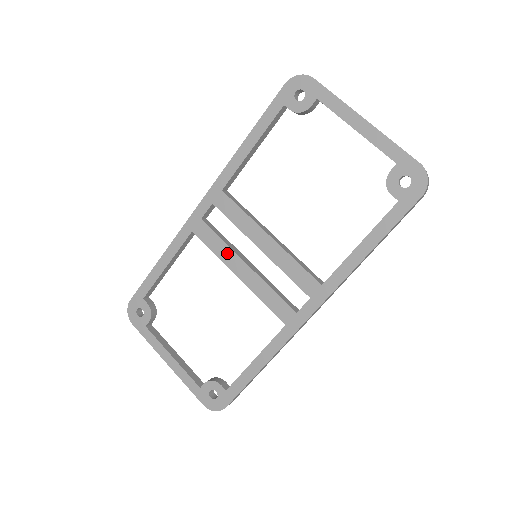
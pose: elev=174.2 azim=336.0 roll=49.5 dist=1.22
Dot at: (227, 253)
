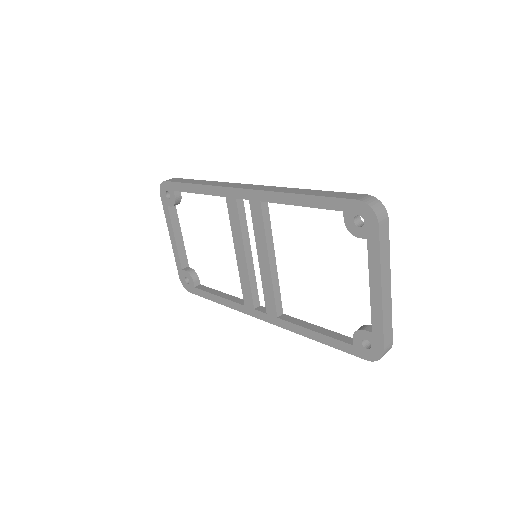
Dot at: (238, 236)
